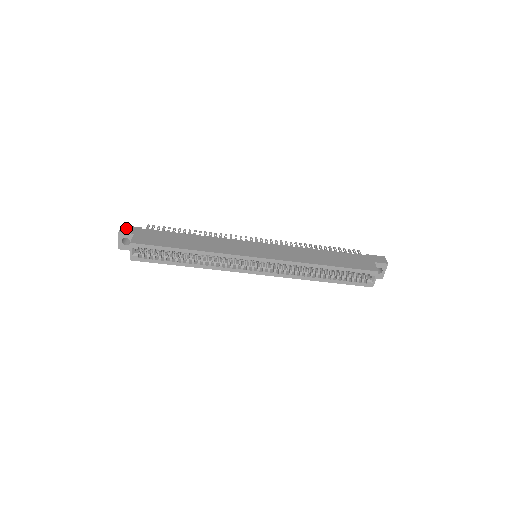
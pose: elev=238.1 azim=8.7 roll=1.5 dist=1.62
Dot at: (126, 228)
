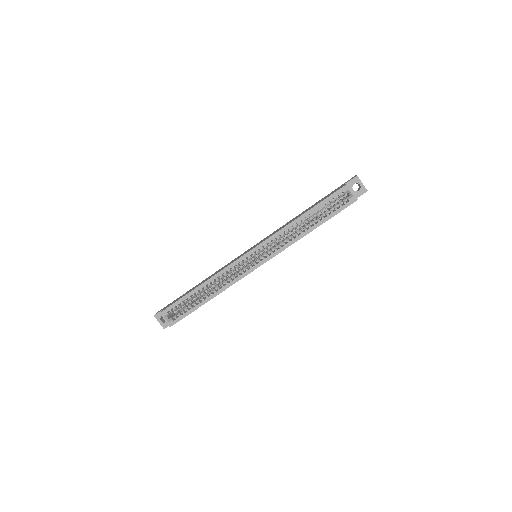
Dot at: occluded
